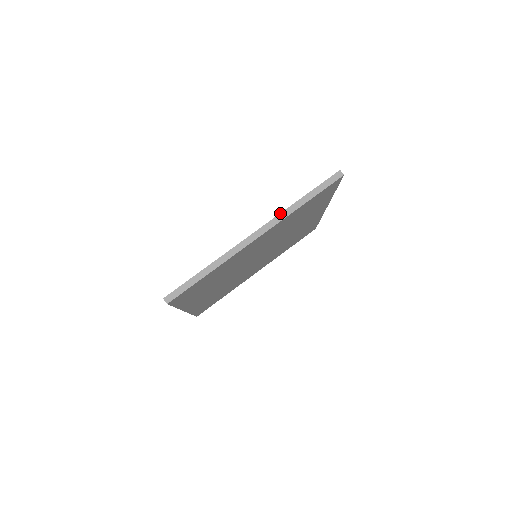
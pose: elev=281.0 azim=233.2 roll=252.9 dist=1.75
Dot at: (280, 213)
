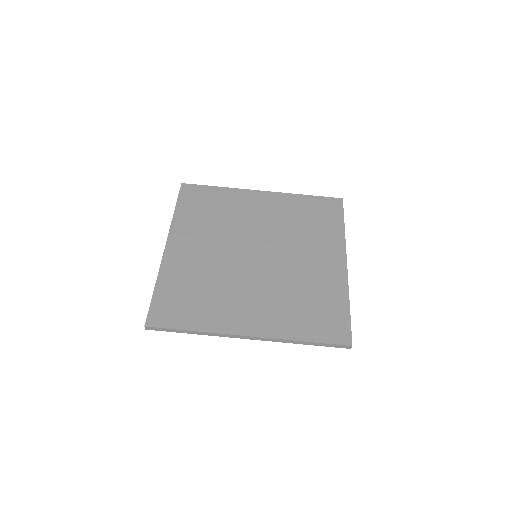
Dot at: (280, 339)
